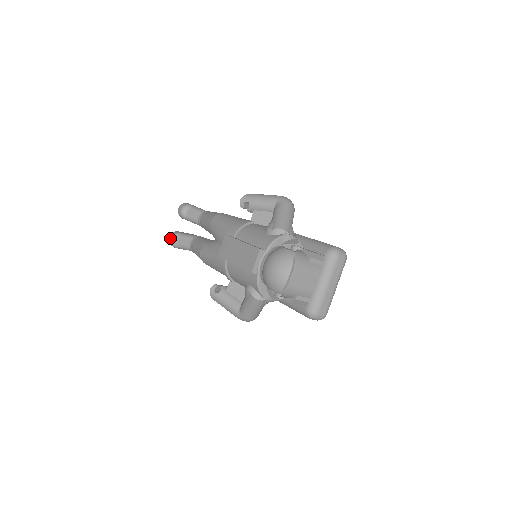
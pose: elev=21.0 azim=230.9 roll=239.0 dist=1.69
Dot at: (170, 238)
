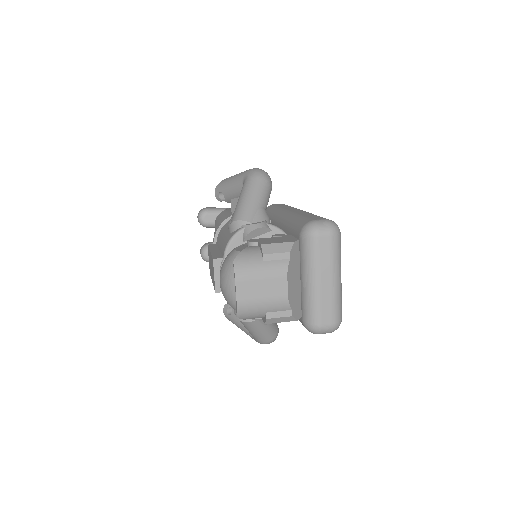
Dot at: occluded
